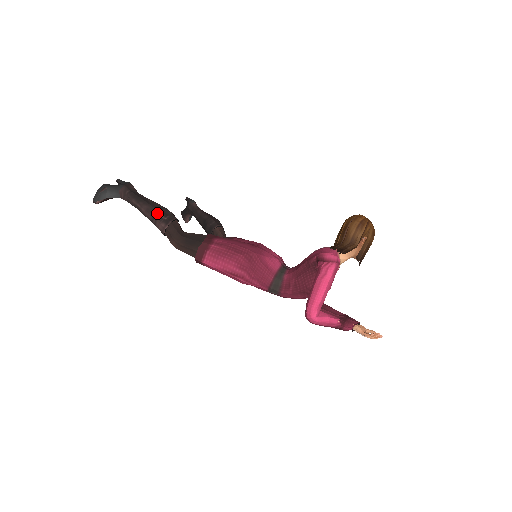
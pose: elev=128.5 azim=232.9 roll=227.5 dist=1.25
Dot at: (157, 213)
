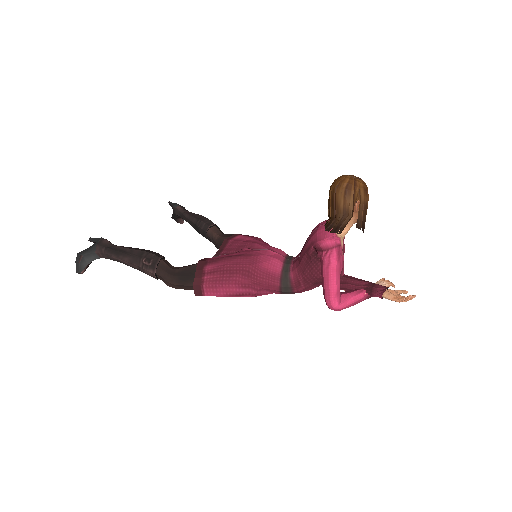
Dot at: (140, 262)
